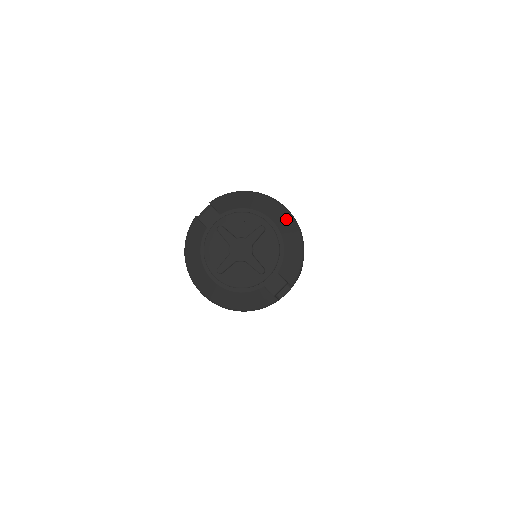
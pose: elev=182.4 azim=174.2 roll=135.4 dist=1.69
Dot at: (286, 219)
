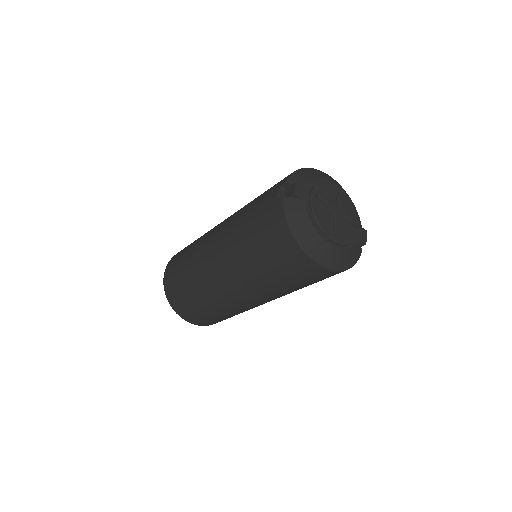
Dot at: (339, 184)
